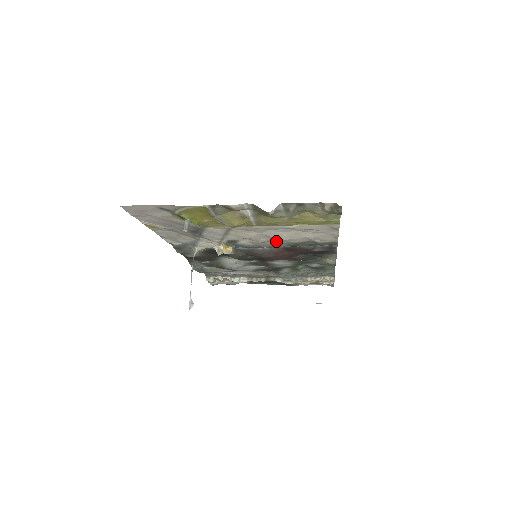
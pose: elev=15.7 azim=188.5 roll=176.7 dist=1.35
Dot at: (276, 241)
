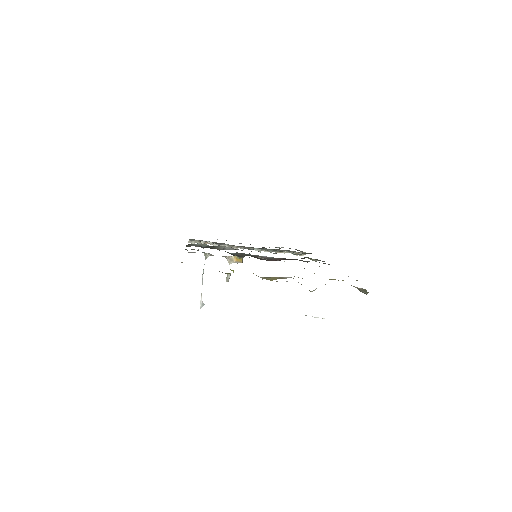
Dot at: (284, 261)
